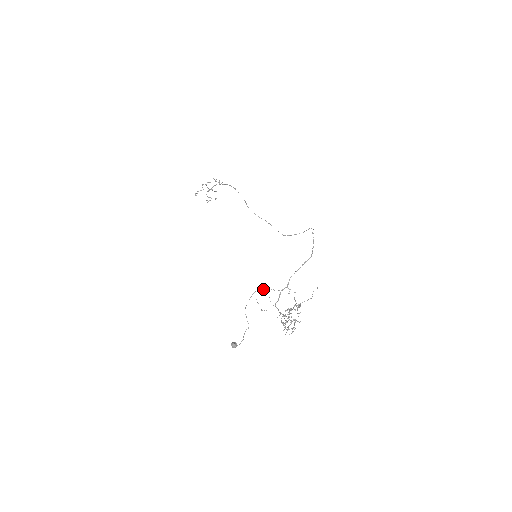
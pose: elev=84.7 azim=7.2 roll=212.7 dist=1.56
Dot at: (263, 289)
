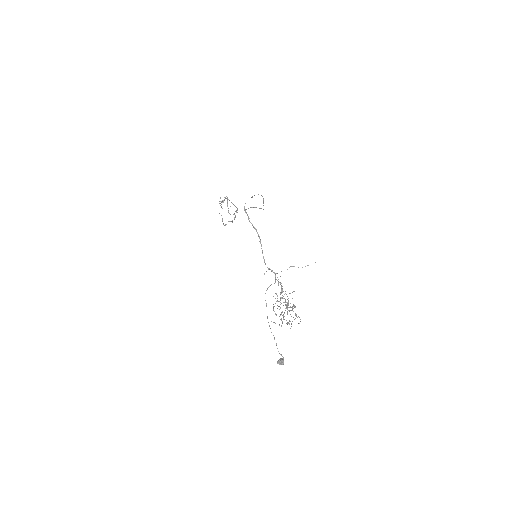
Dot at: occluded
